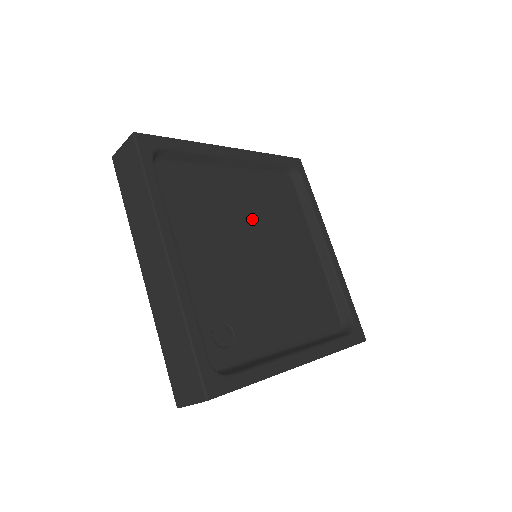
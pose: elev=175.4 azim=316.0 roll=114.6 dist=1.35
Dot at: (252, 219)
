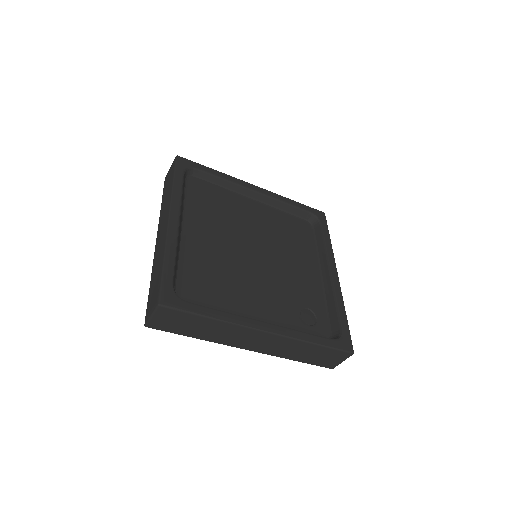
Dot at: (227, 240)
